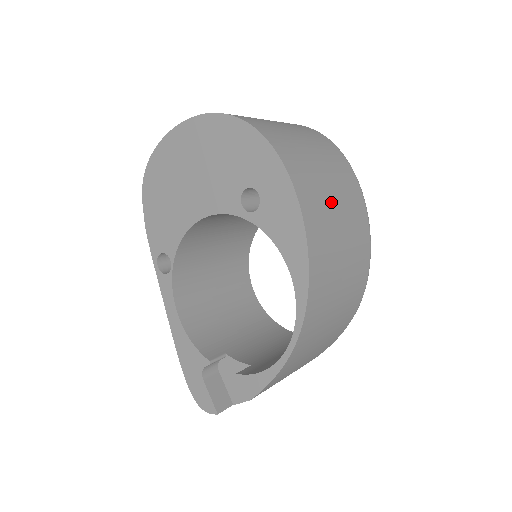
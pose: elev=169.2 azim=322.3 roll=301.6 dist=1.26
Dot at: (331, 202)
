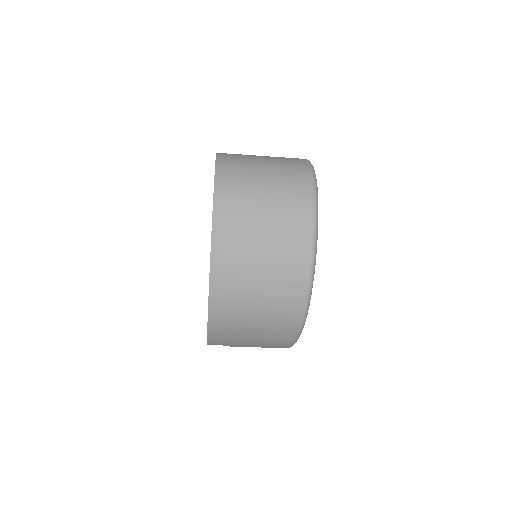
Dot at: (256, 240)
